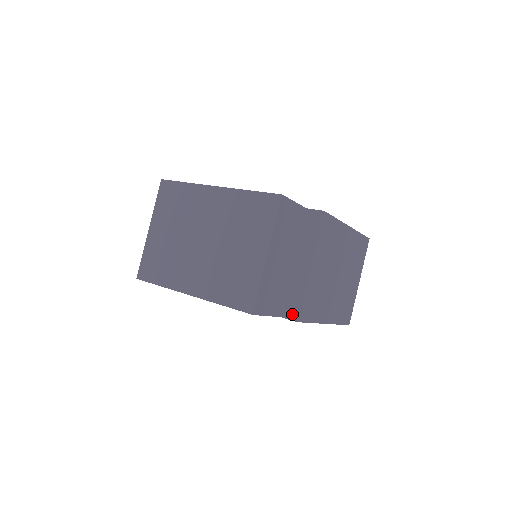
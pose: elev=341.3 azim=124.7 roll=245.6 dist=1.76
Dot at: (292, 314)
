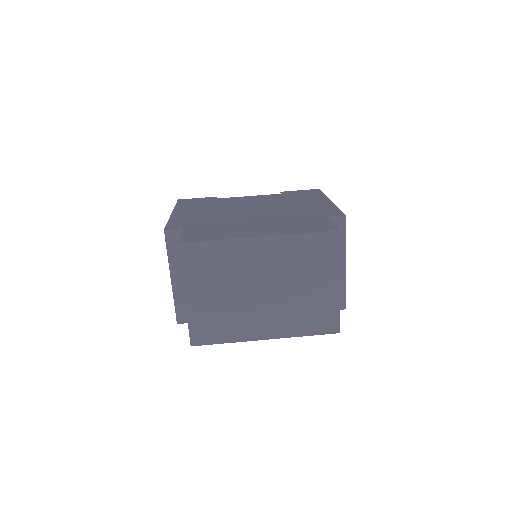
Dot at: occluded
